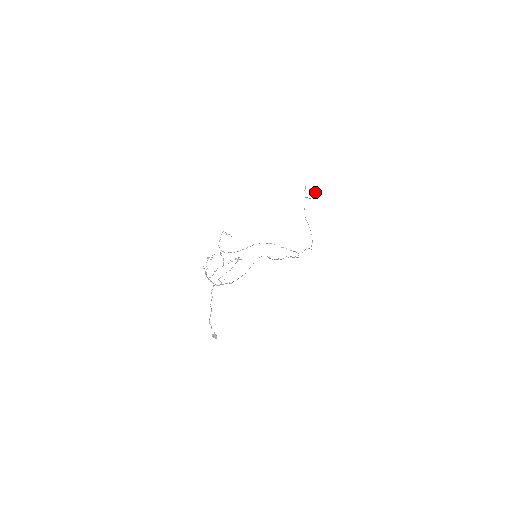
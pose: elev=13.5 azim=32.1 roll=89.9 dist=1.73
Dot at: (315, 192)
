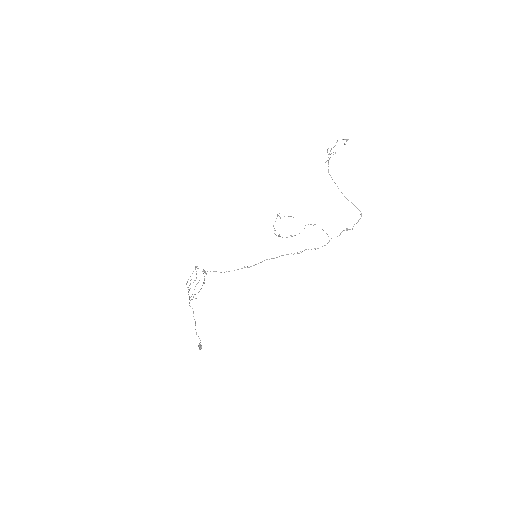
Dot at: occluded
